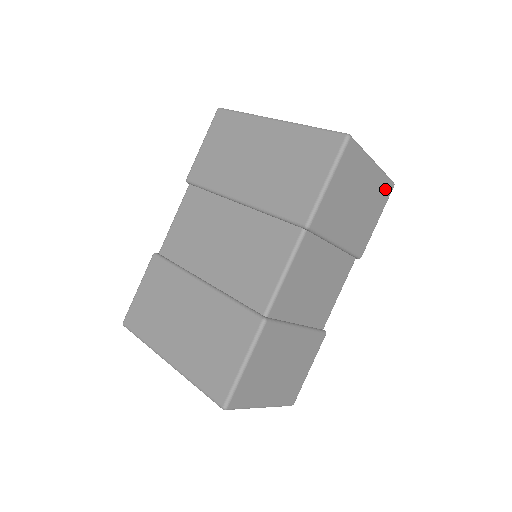
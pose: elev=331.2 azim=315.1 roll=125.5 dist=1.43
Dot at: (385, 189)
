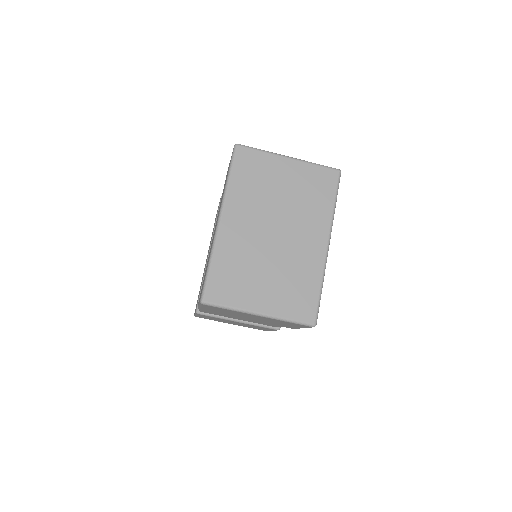
Dot at: (296, 324)
